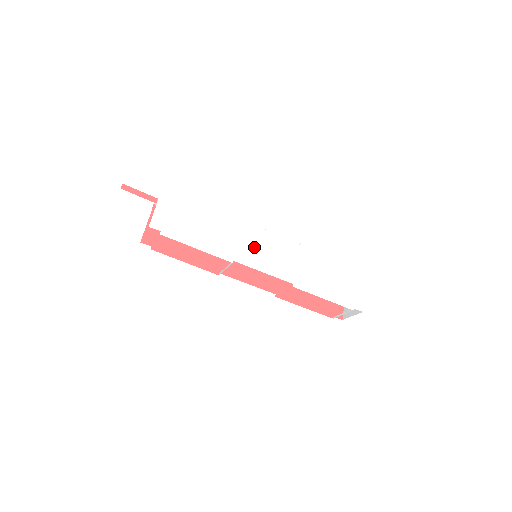
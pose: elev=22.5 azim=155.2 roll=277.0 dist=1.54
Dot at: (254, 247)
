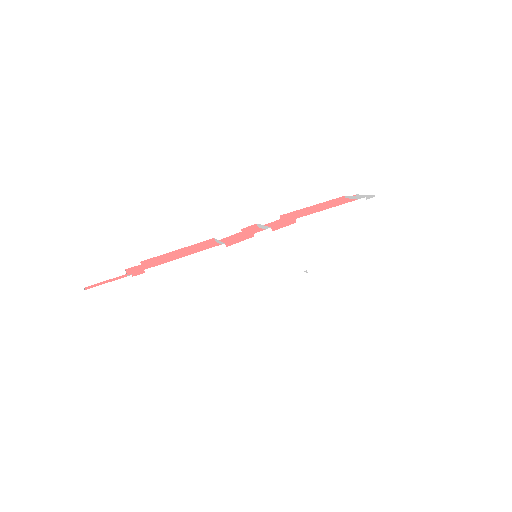
Dot at: (252, 265)
